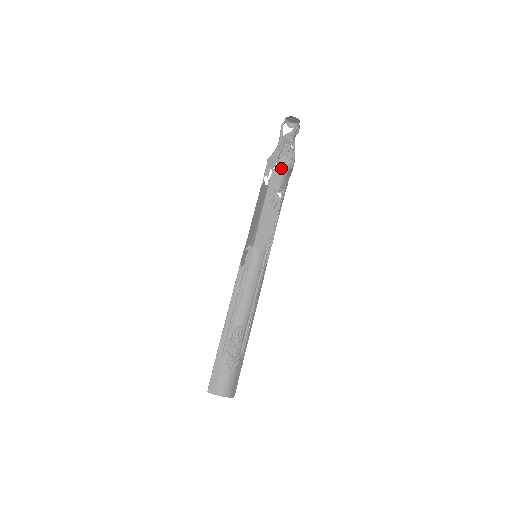
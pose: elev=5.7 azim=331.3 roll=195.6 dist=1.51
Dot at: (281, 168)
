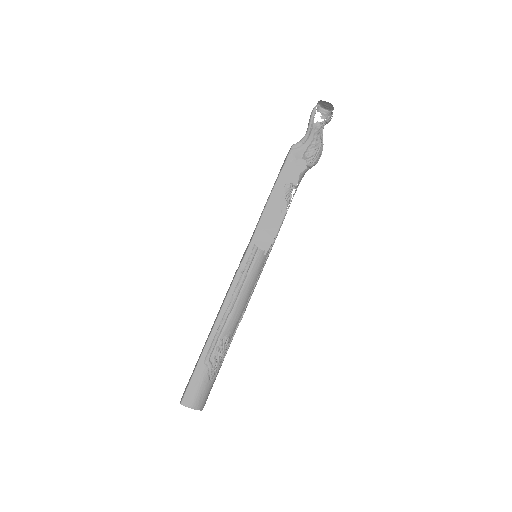
Dot at: (307, 163)
